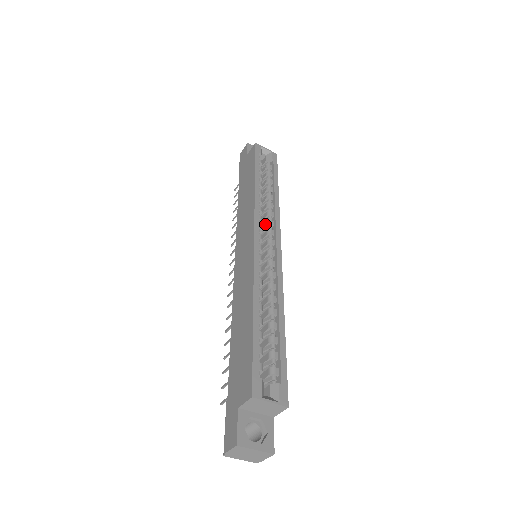
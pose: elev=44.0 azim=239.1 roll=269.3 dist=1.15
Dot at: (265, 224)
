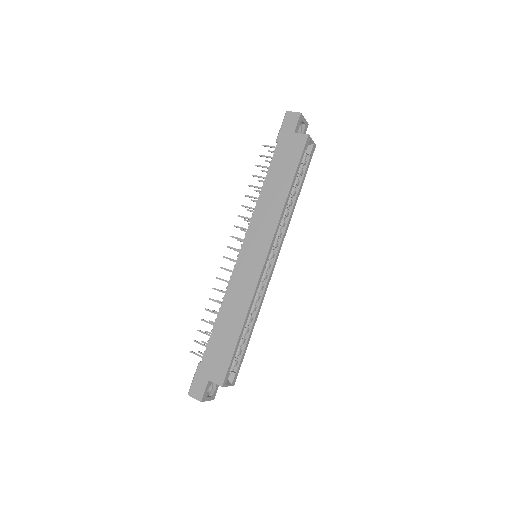
Dot at: occluded
